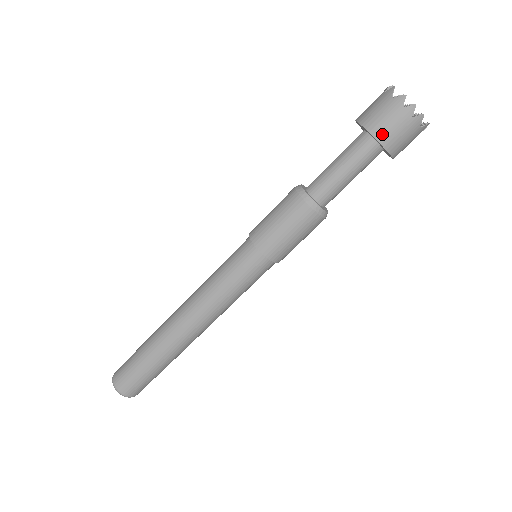
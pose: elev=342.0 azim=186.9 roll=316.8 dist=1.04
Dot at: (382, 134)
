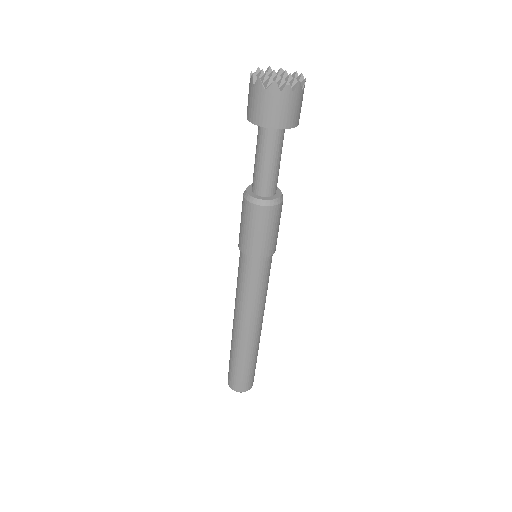
Dot at: (281, 122)
